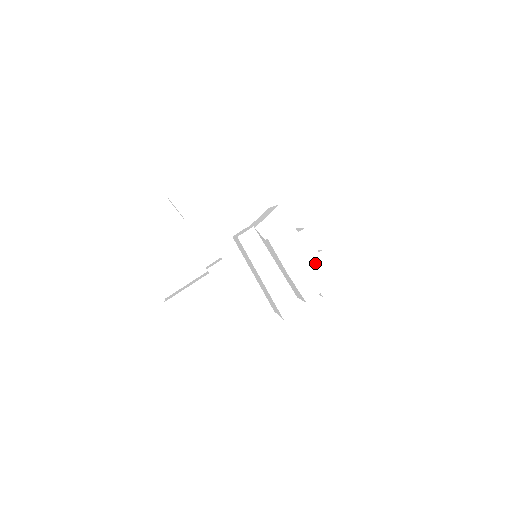
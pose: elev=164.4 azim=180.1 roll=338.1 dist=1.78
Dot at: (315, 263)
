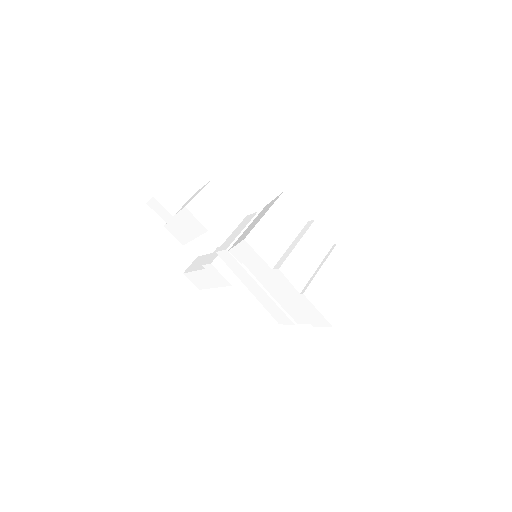
Dot at: (298, 300)
